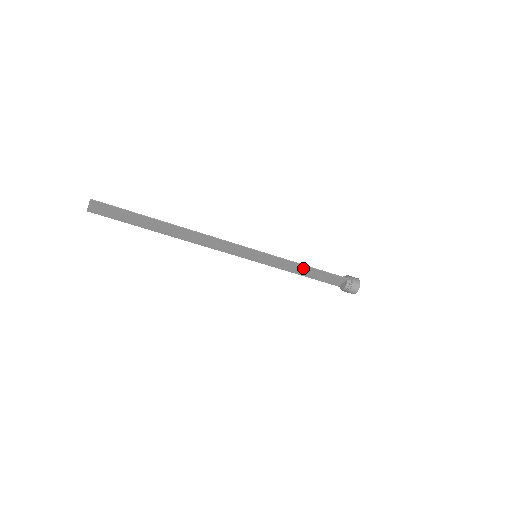
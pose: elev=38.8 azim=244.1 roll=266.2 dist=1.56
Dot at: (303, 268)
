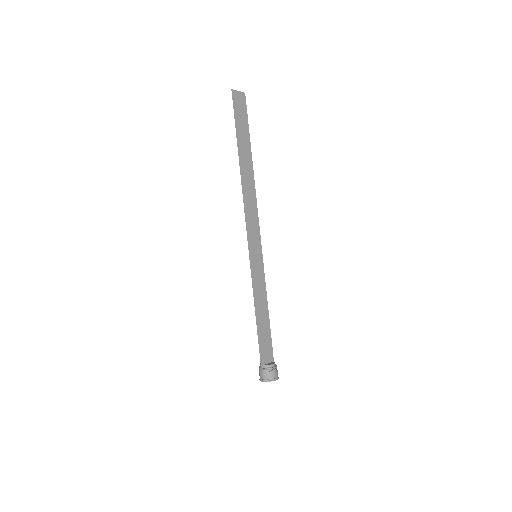
Dot at: (264, 309)
